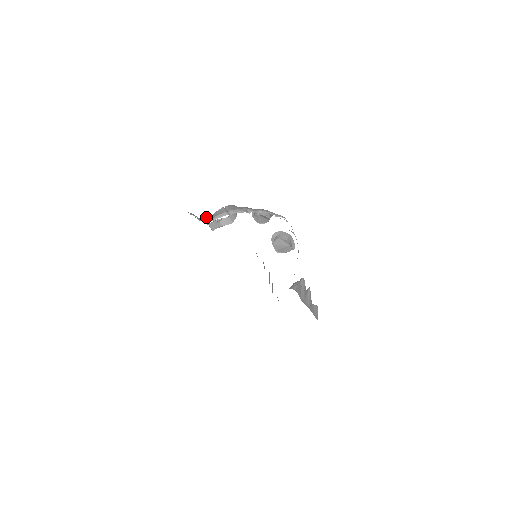
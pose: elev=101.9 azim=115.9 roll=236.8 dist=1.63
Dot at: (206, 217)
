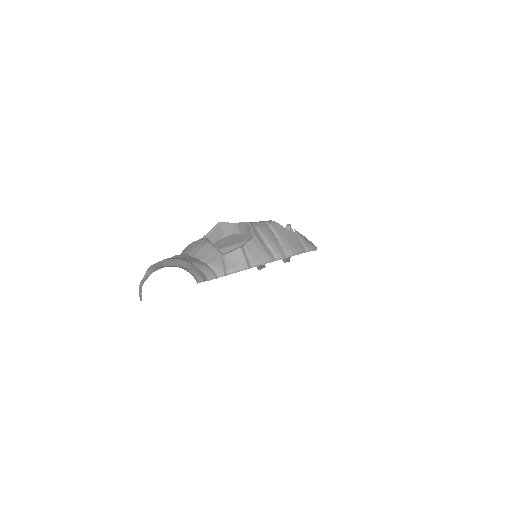
Dot at: (210, 244)
